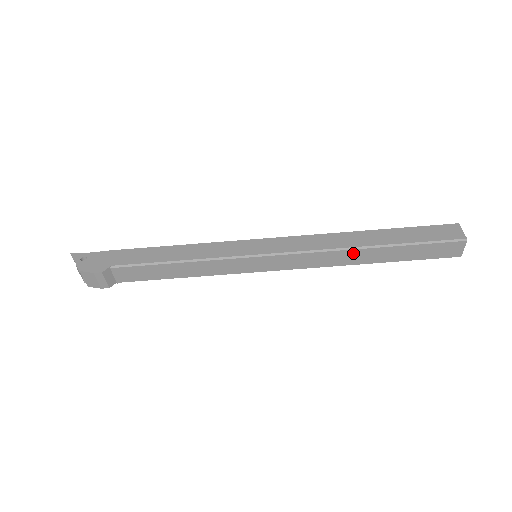
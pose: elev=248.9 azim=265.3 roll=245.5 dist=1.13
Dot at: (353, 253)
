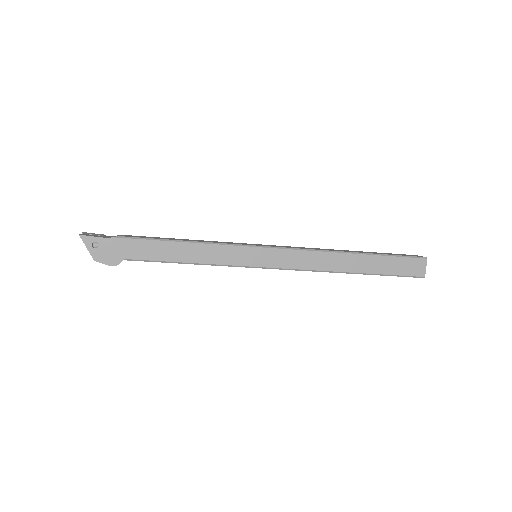
Dot at: (336, 272)
